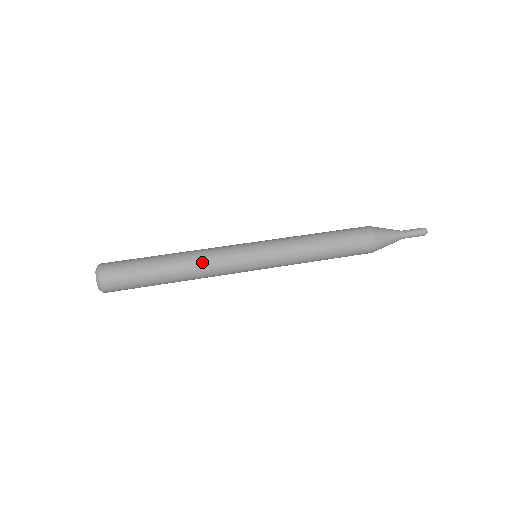
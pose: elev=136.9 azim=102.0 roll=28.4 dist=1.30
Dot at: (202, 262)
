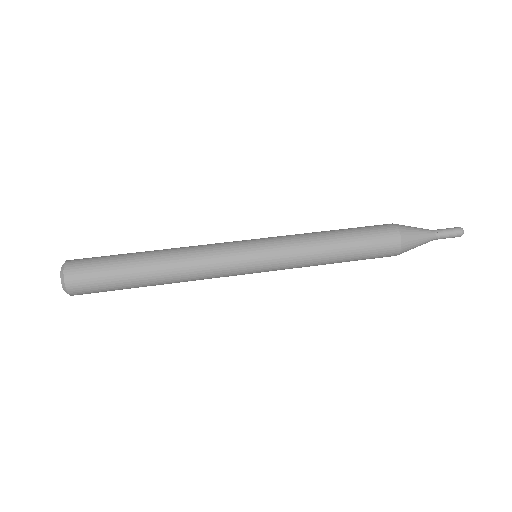
Dot at: (188, 250)
